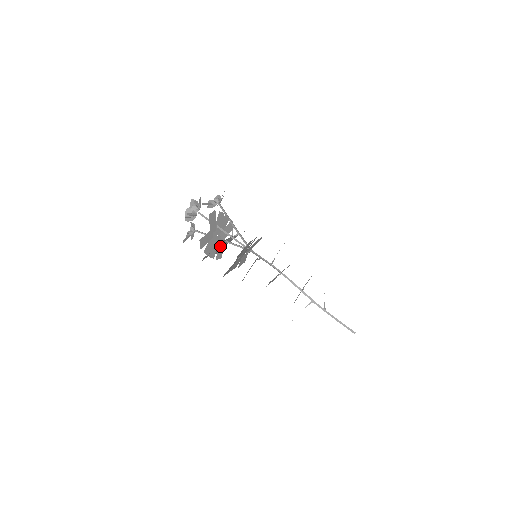
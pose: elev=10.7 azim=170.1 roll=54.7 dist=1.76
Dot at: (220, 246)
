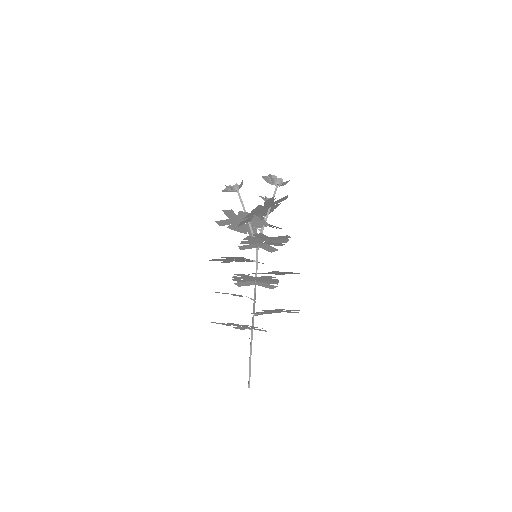
Dot at: (250, 219)
